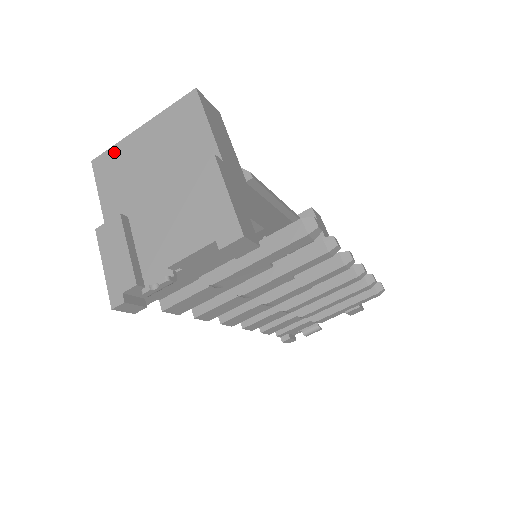
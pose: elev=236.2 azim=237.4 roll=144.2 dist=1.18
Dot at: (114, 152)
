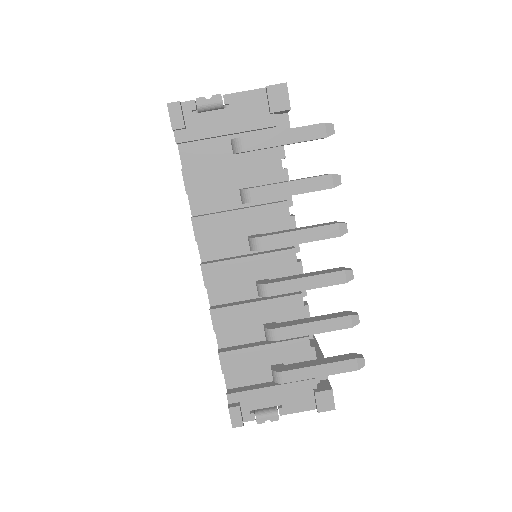
Dot at: occluded
